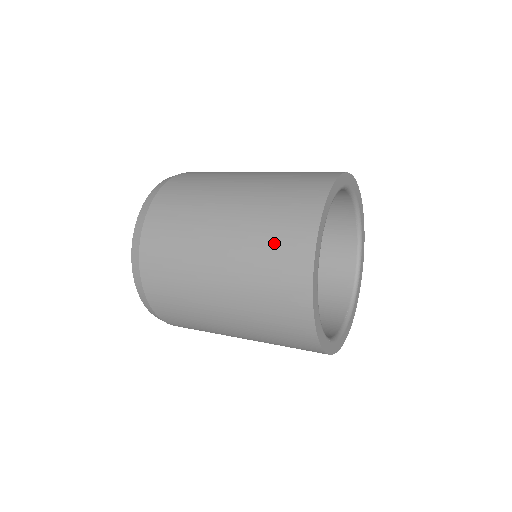
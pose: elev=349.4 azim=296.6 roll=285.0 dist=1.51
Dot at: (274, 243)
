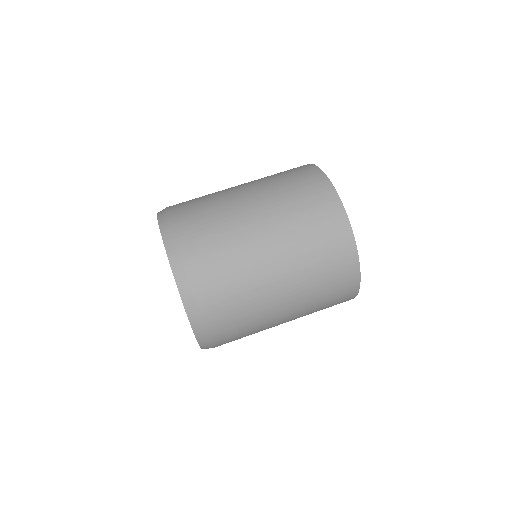
Dot at: (327, 266)
